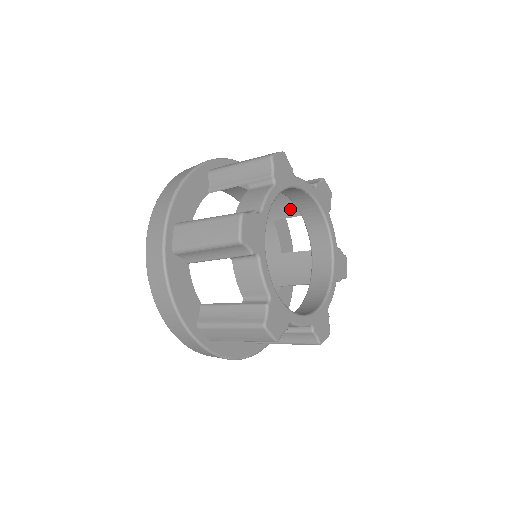
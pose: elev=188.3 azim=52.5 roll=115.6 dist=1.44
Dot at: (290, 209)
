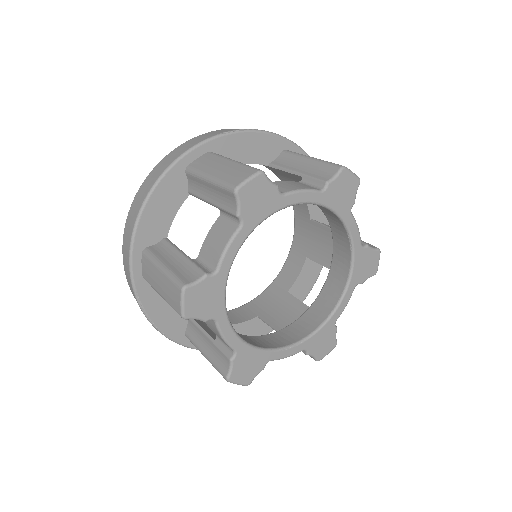
Dot at: (328, 256)
